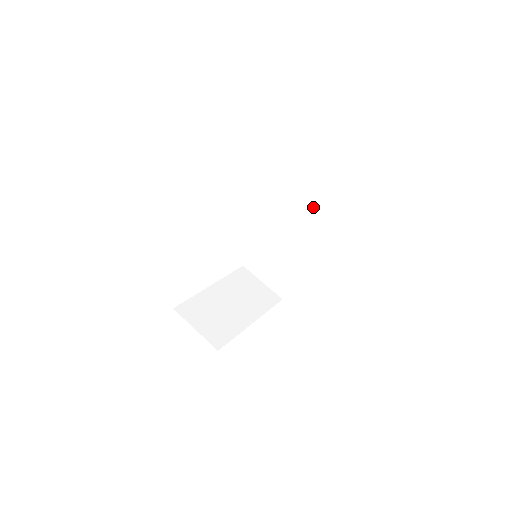
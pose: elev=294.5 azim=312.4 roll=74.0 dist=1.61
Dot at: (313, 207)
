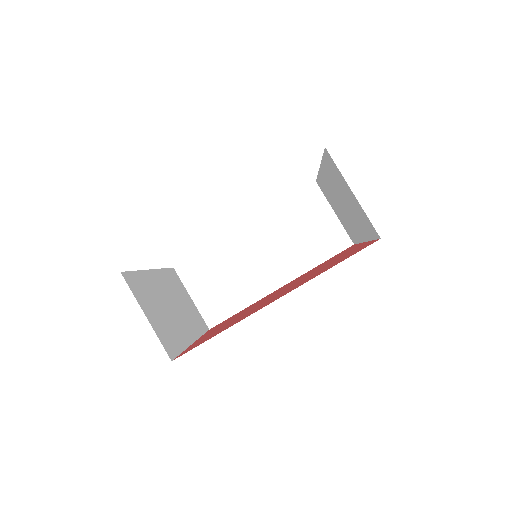
Dot at: (316, 236)
